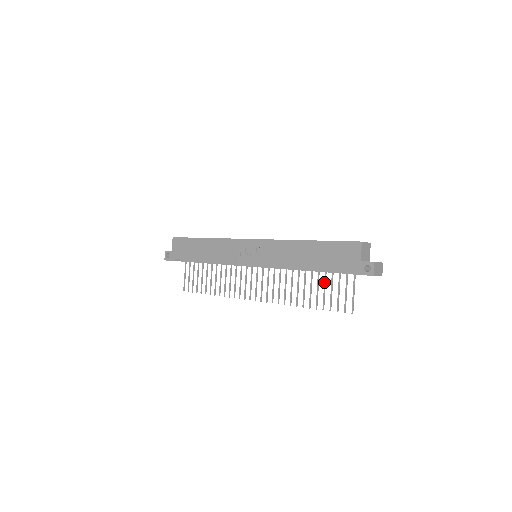
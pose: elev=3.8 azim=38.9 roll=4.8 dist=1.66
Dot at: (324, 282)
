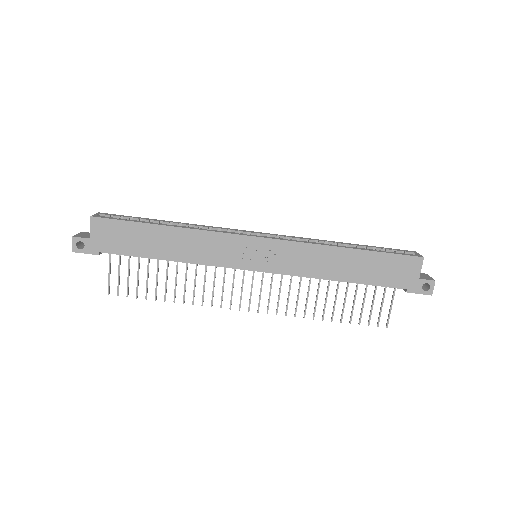
Dot at: (355, 293)
